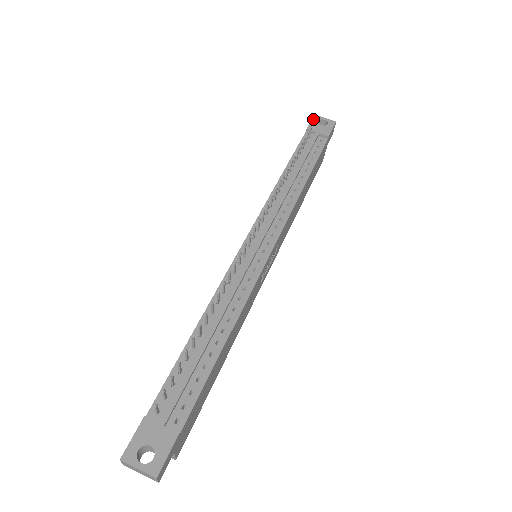
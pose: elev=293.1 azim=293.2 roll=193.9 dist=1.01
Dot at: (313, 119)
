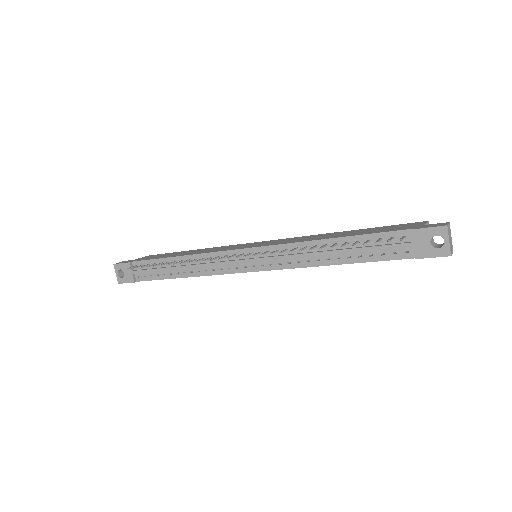
Dot at: (435, 228)
